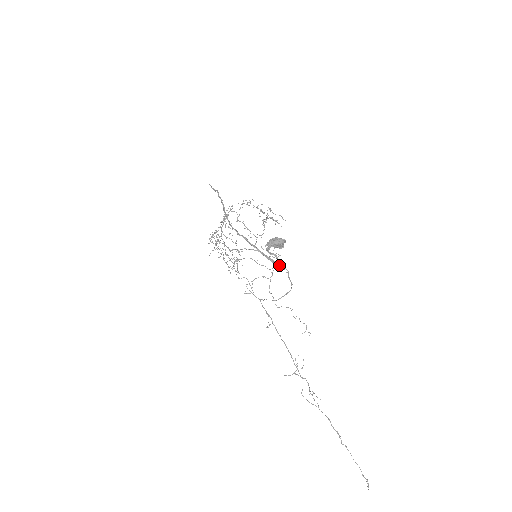
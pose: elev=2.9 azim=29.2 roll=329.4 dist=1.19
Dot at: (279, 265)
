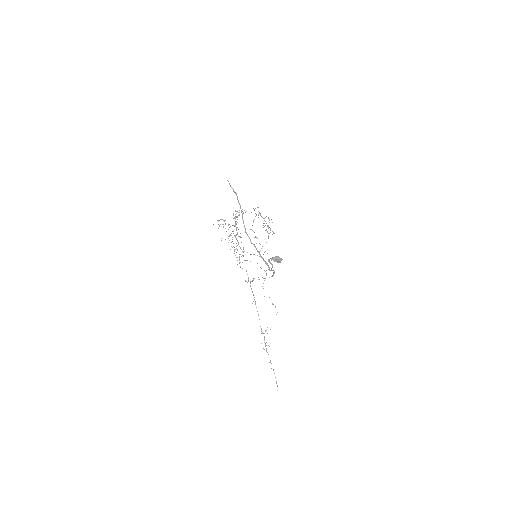
Dot at: (271, 269)
